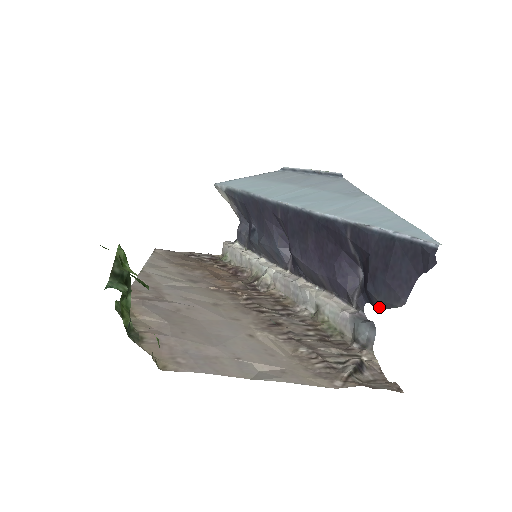
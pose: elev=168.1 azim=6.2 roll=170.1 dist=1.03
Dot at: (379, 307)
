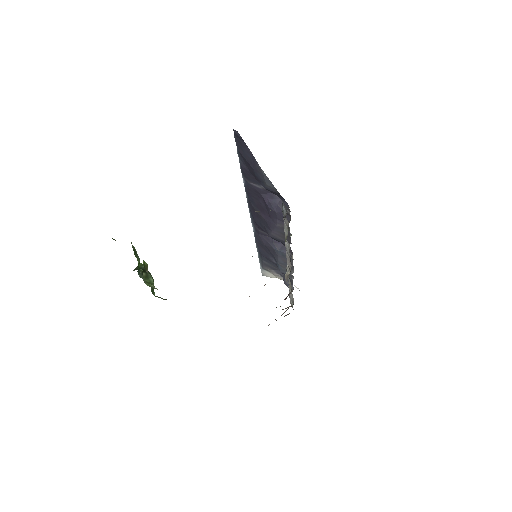
Dot at: (274, 188)
